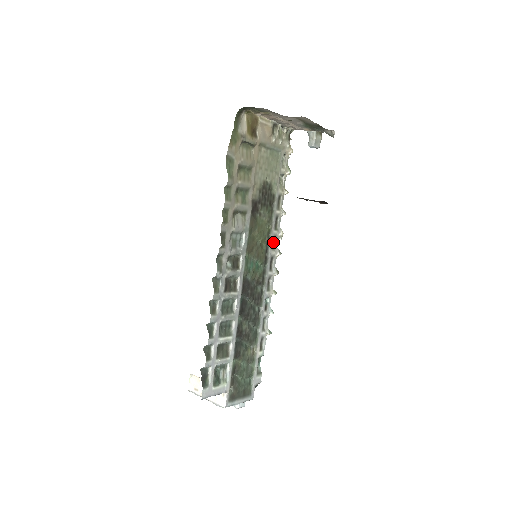
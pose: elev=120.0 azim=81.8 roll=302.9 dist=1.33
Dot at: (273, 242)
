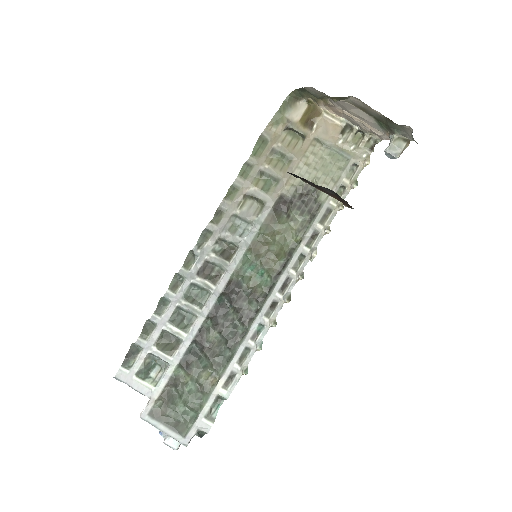
Dot at: (299, 260)
